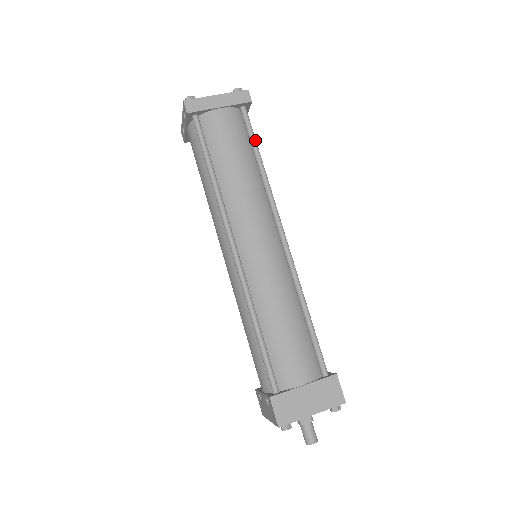
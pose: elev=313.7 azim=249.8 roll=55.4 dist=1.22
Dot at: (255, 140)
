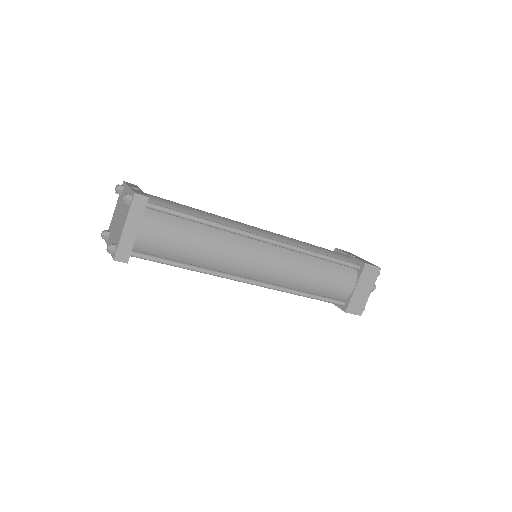
Dot at: (182, 214)
